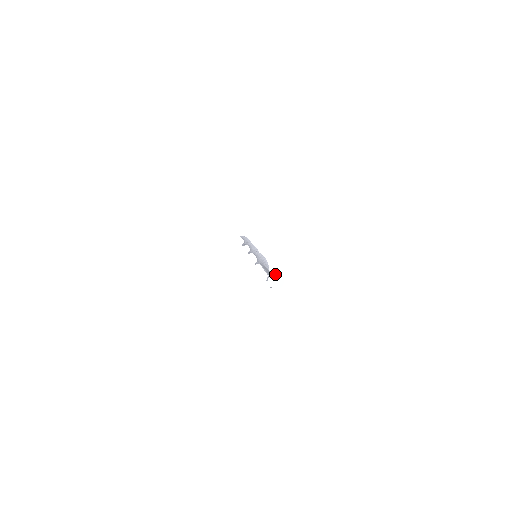
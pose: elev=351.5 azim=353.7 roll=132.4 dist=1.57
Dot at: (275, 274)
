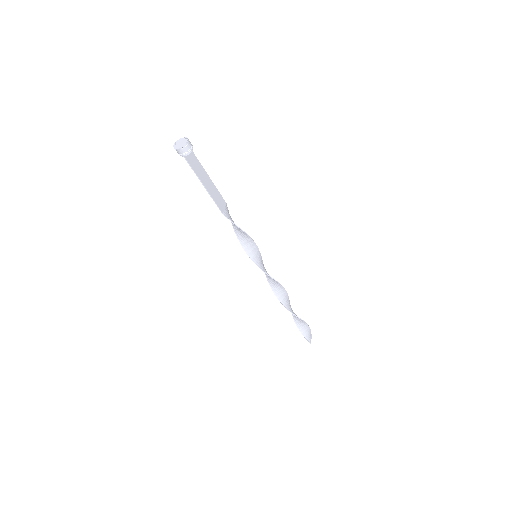
Dot at: occluded
